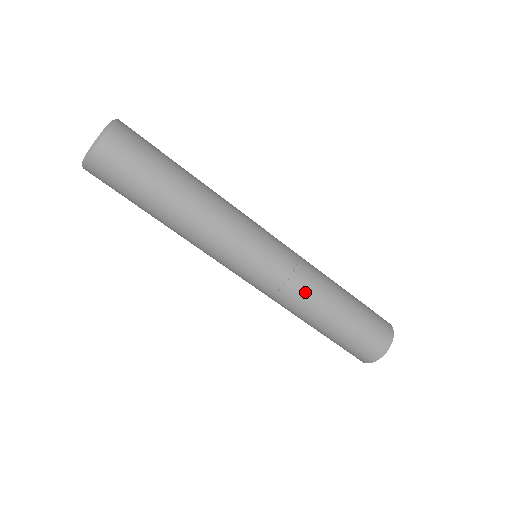
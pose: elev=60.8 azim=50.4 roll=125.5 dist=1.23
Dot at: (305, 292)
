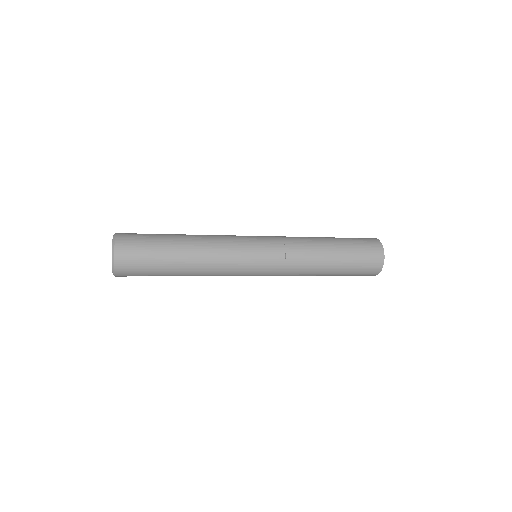
Dot at: (300, 270)
